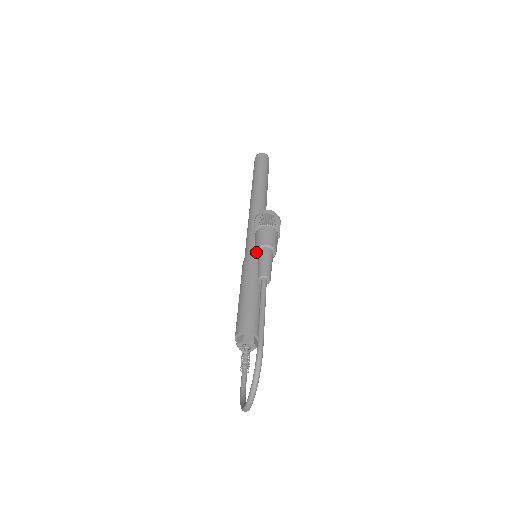
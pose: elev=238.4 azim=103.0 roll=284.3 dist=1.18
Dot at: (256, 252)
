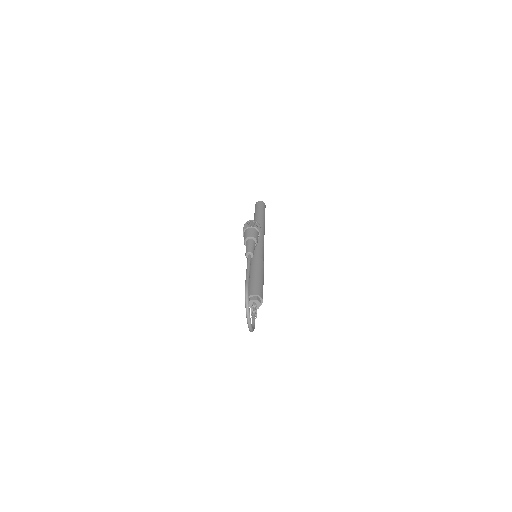
Dot at: (244, 244)
